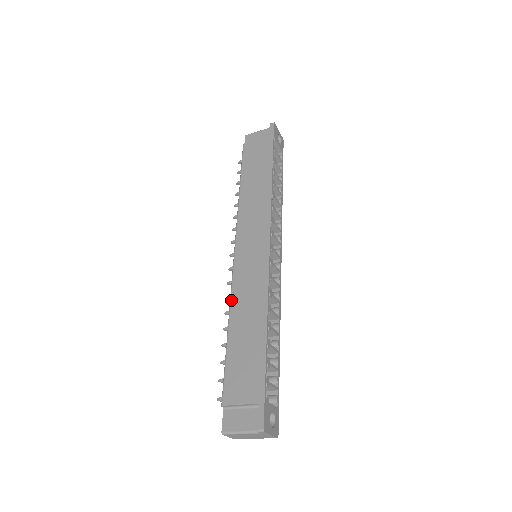
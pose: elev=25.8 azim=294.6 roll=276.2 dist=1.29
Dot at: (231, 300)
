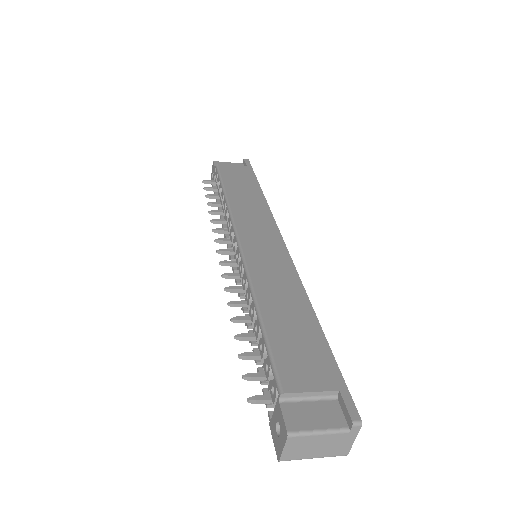
Dot at: (252, 281)
